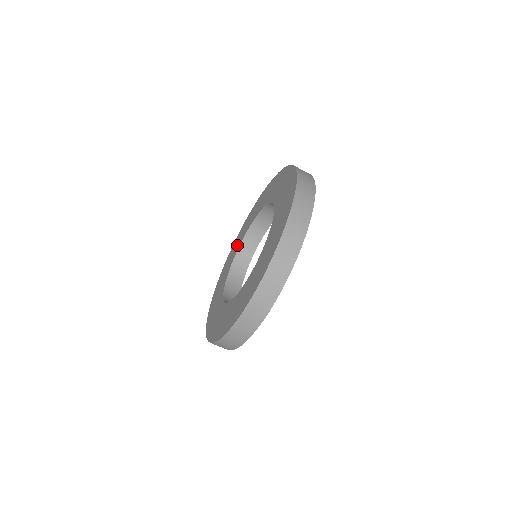
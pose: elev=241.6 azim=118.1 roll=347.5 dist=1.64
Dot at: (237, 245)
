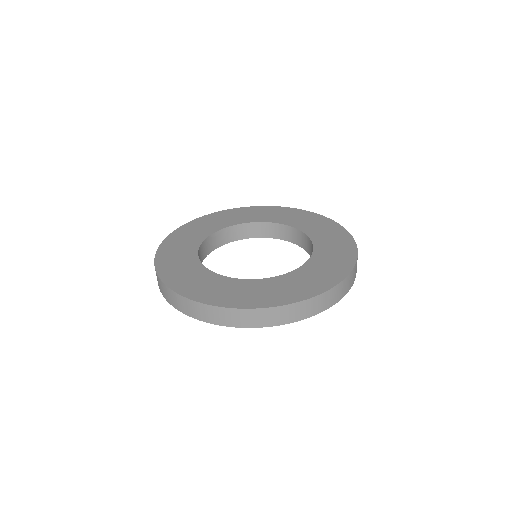
Dot at: (282, 218)
